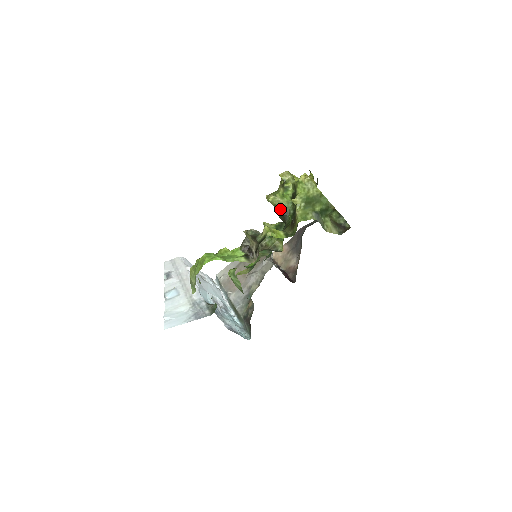
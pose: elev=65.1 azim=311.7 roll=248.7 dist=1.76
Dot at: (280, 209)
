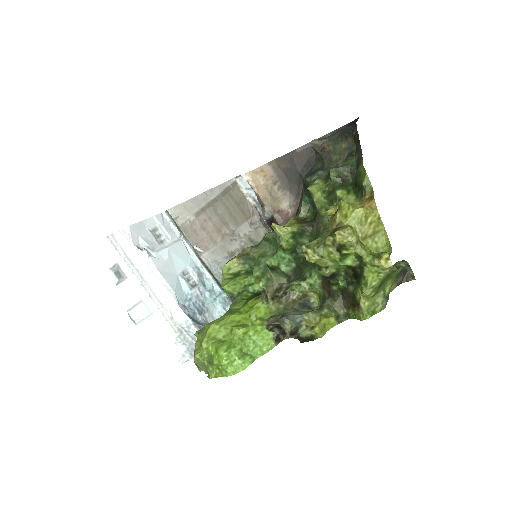
Dot at: (327, 273)
